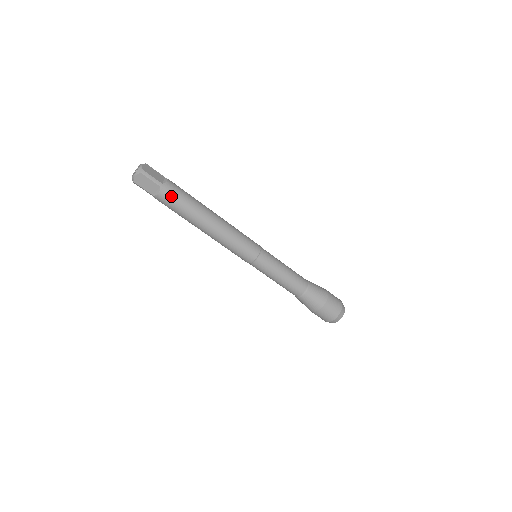
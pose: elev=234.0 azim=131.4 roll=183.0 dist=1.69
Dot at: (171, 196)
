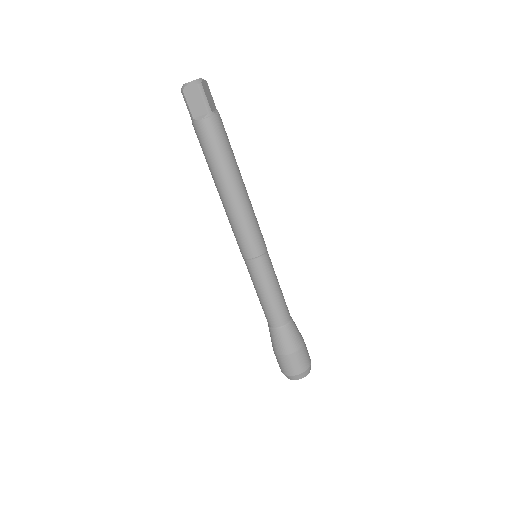
Dot at: (212, 131)
